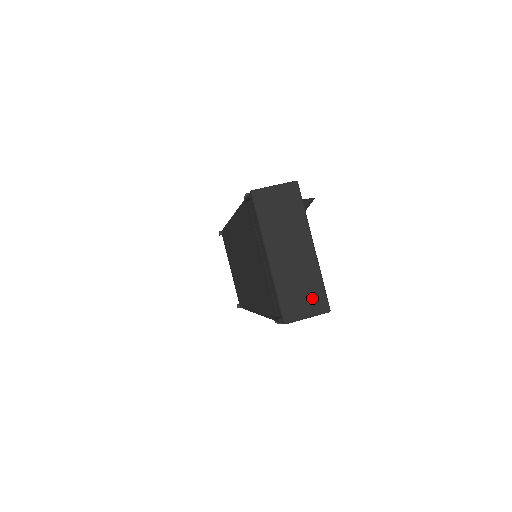
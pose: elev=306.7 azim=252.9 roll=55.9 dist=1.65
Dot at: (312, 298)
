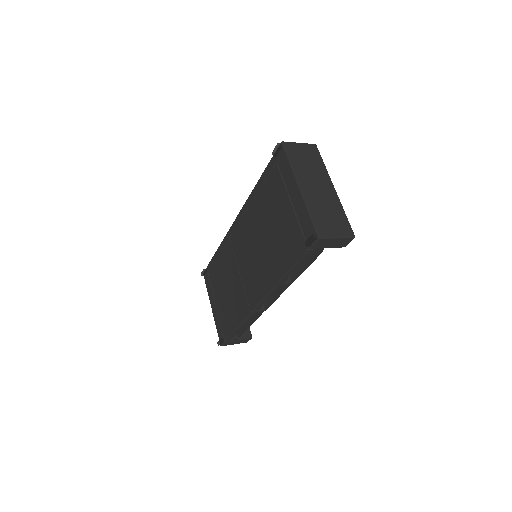
Dot at: (339, 223)
